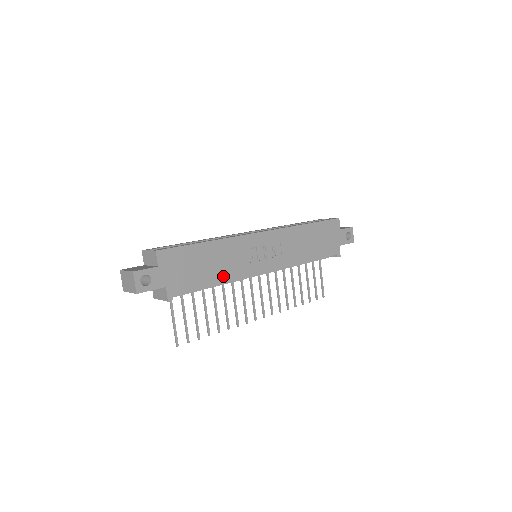
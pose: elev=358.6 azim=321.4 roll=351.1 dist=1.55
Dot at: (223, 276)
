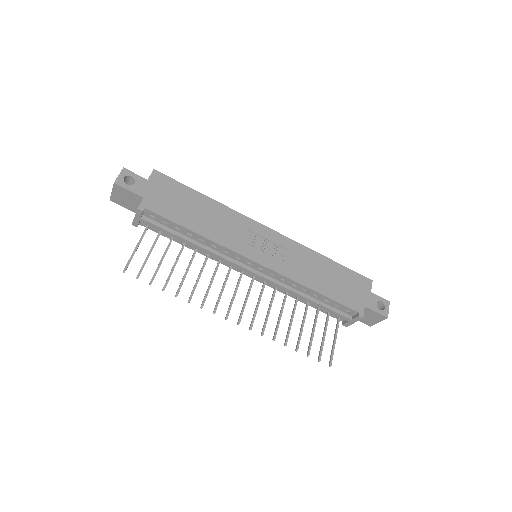
Dot at: (206, 231)
